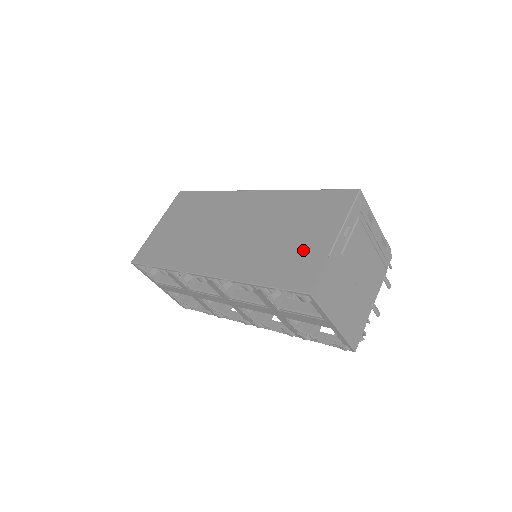
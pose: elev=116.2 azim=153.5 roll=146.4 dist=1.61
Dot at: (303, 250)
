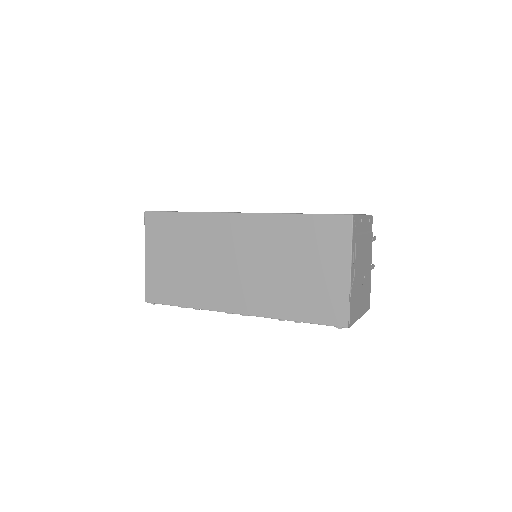
Dot at: (323, 285)
